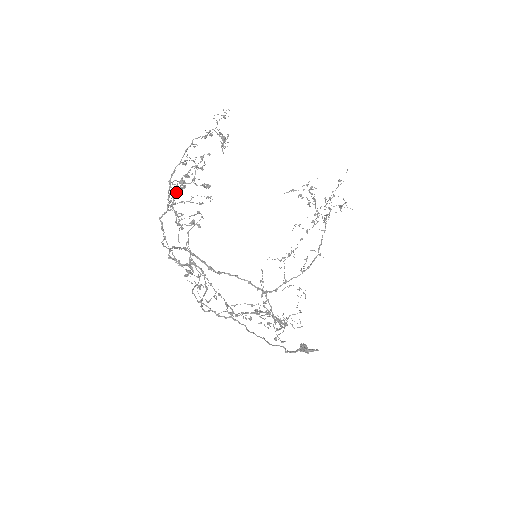
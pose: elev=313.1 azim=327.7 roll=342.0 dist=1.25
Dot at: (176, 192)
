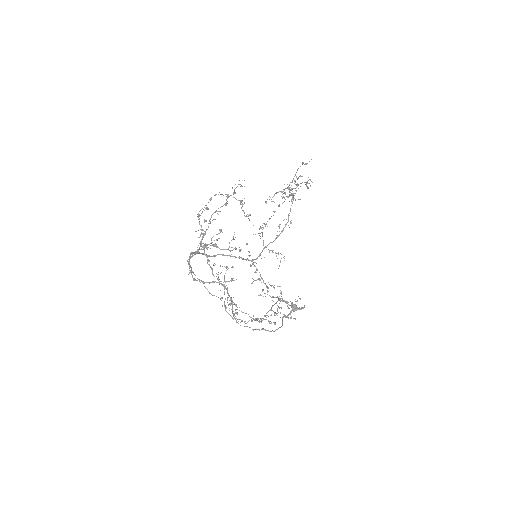
Dot at: (205, 247)
